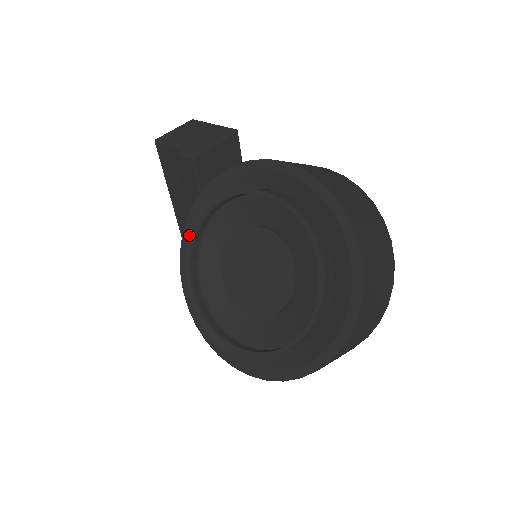
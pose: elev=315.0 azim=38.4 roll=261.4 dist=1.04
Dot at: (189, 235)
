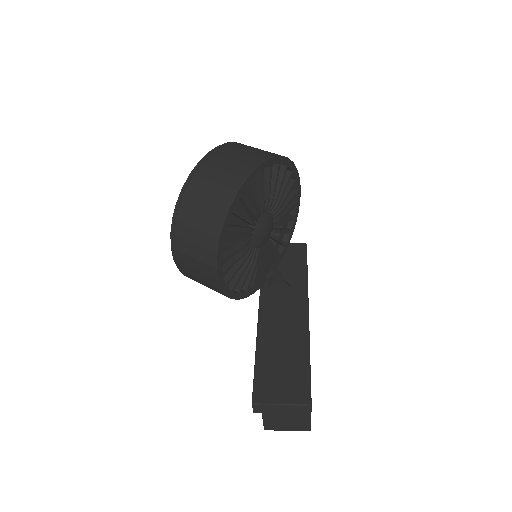
Dot at: occluded
